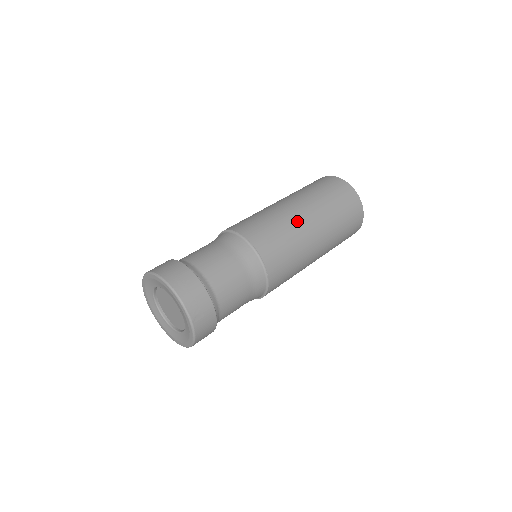
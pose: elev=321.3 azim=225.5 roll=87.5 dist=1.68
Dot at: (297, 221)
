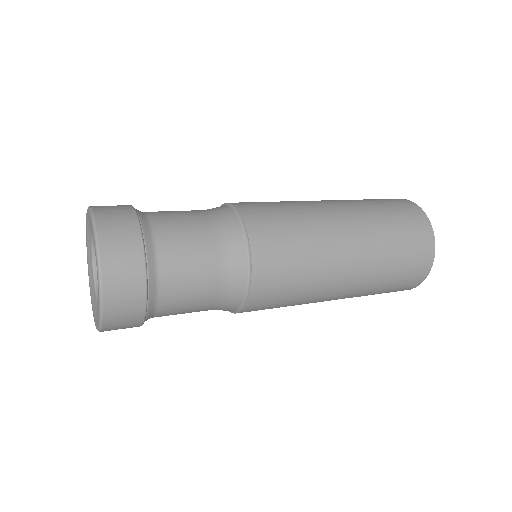
Dot at: (321, 213)
